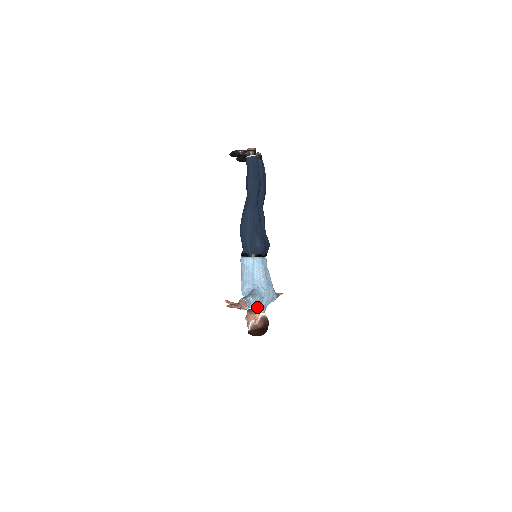
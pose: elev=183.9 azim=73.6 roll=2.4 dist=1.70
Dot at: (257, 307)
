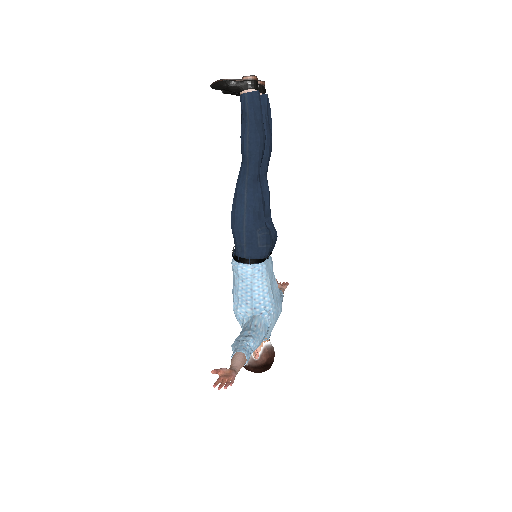
Dot at: occluded
